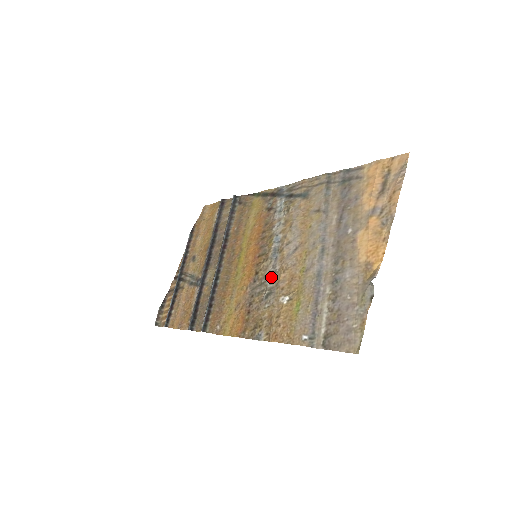
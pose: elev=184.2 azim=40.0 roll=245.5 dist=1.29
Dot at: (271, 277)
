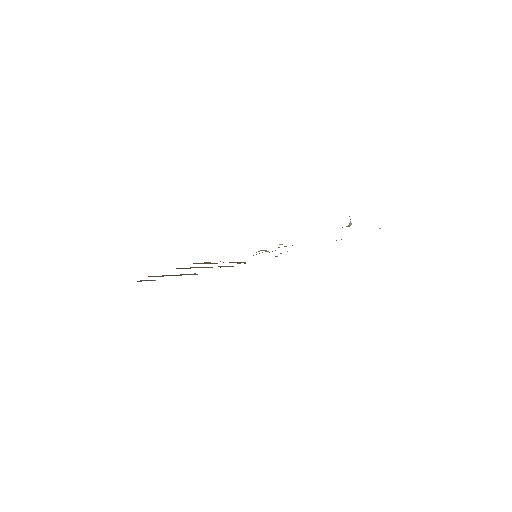
Dot at: (267, 251)
